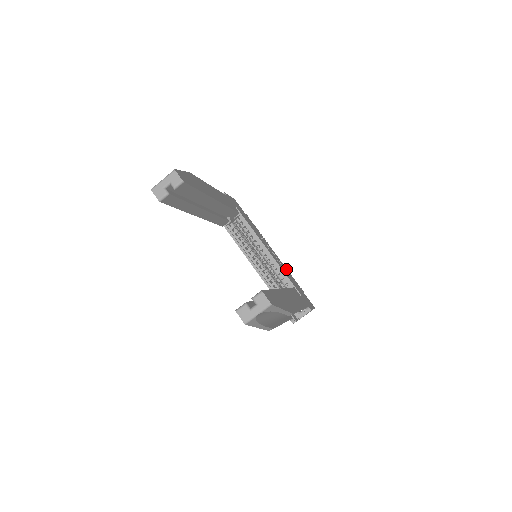
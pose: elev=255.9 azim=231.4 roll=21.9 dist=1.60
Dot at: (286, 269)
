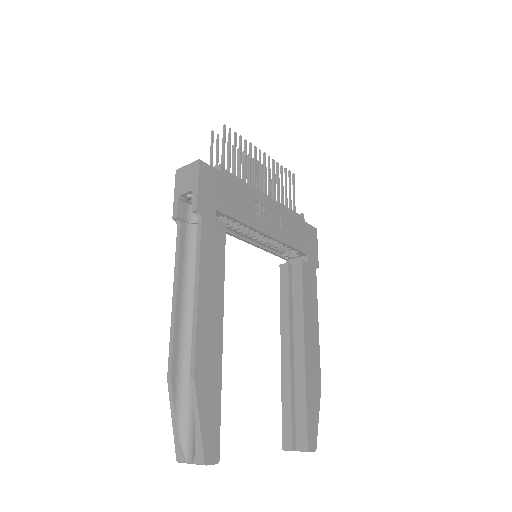
Dot at: (284, 211)
